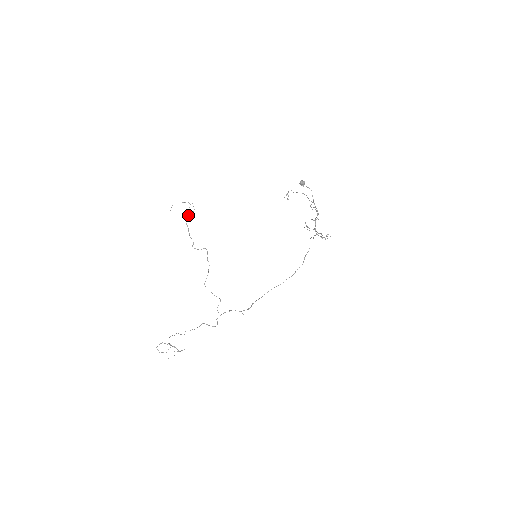
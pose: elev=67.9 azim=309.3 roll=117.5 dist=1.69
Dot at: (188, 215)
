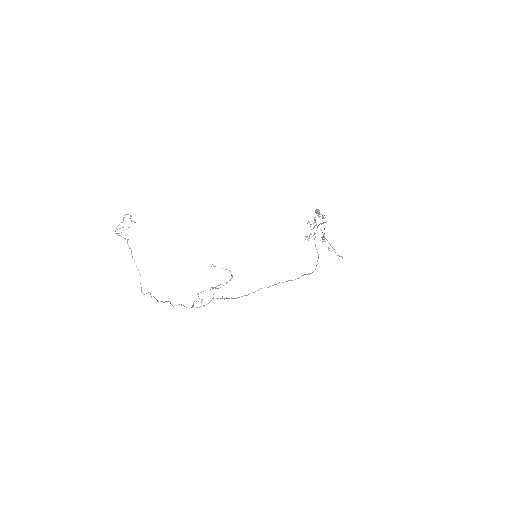
Dot at: occluded
